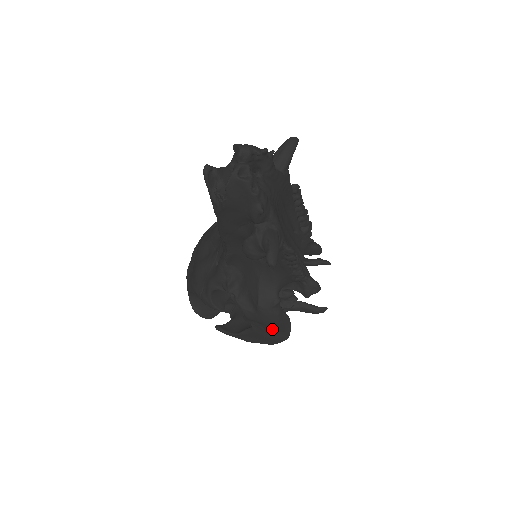
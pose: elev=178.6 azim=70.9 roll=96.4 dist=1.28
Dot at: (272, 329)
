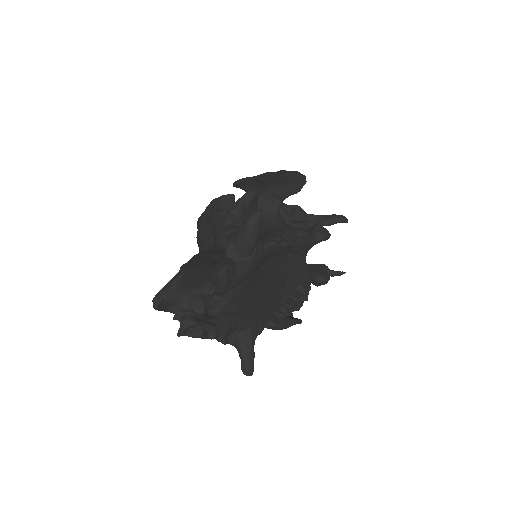
Dot at: occluded
